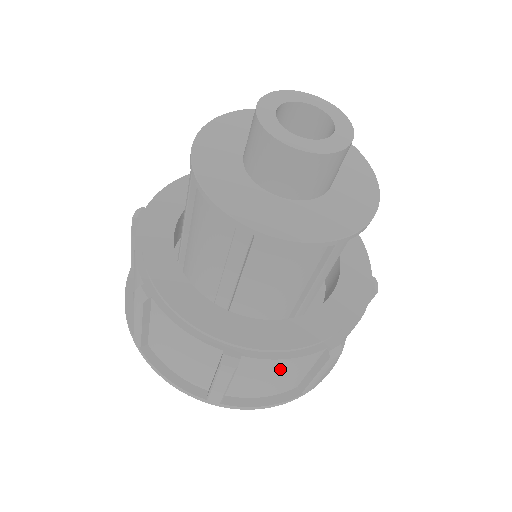
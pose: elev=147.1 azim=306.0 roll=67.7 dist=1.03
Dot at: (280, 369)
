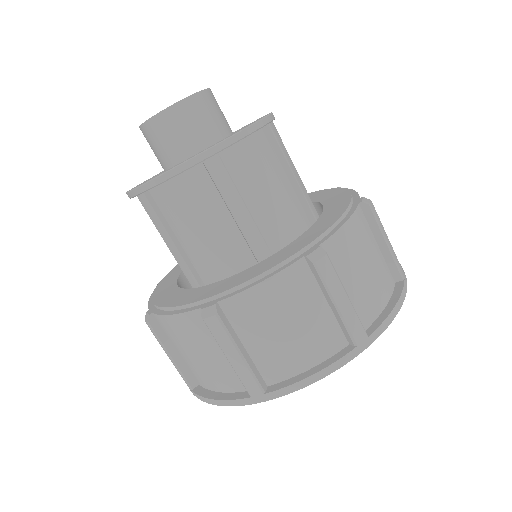
Dot at: (356, 243)
